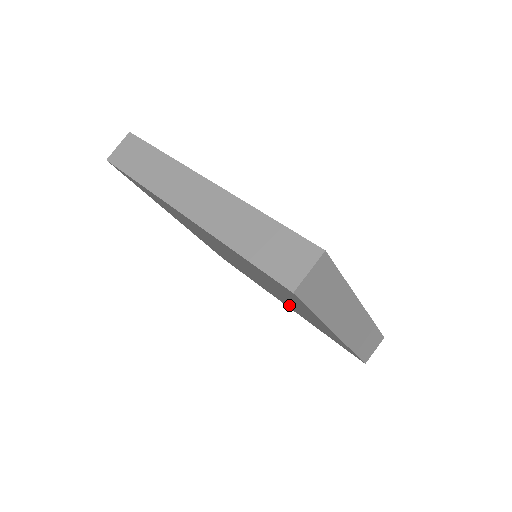
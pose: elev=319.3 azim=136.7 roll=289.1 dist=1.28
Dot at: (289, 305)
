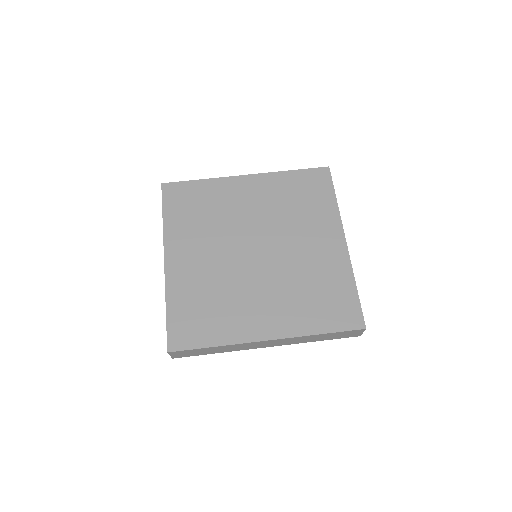
Dot at: occluded
